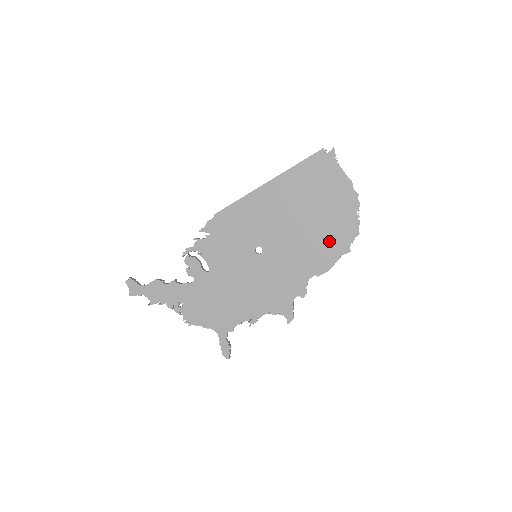
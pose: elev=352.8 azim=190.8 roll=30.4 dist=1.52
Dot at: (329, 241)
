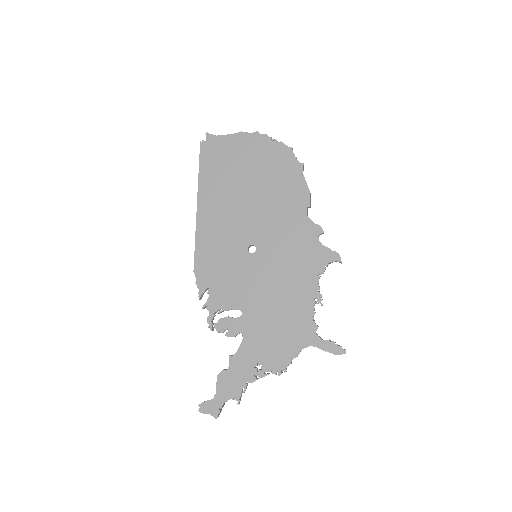
Dot at: (282, 178)
